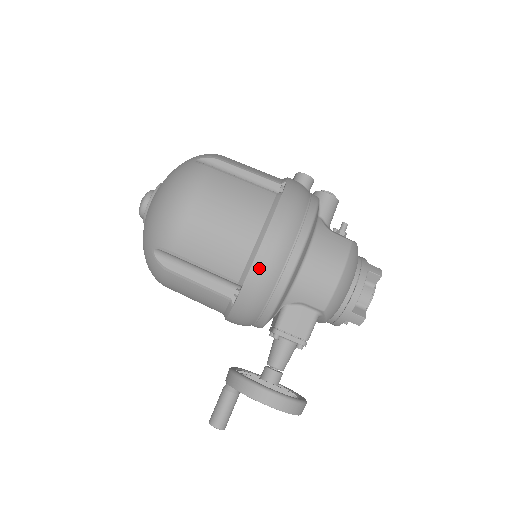
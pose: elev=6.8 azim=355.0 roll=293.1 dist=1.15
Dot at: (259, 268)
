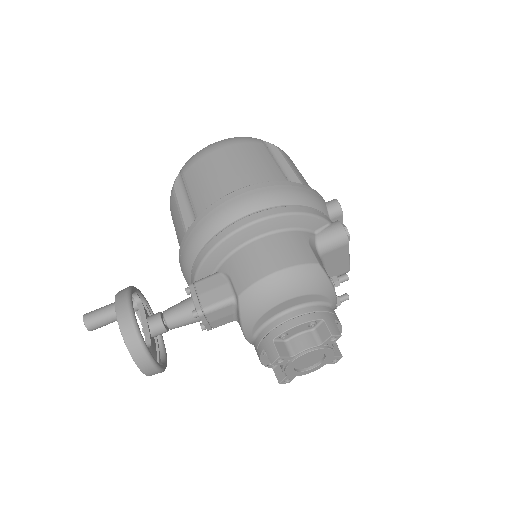
Dot at: (215, 209)
